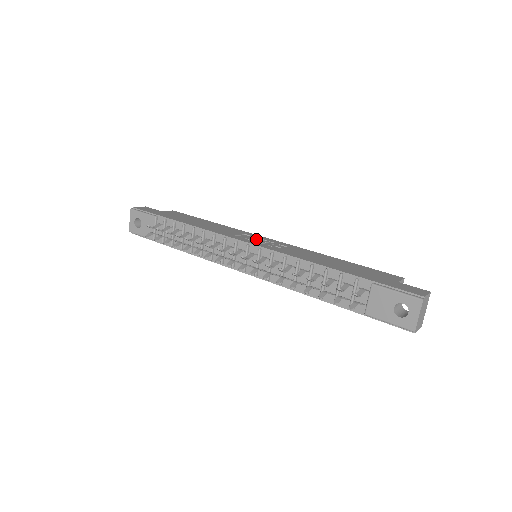
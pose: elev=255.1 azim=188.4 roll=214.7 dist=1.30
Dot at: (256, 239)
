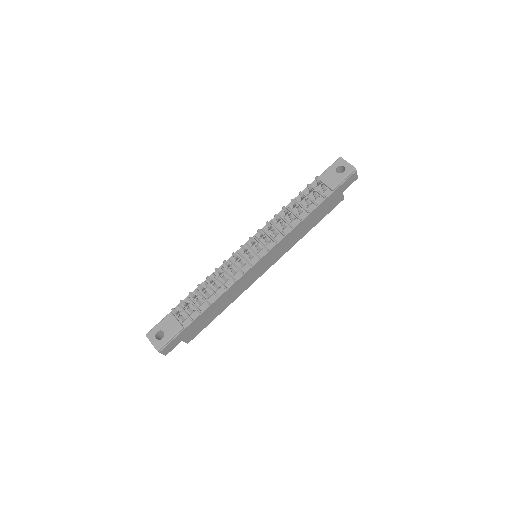
Dot at: occluded
